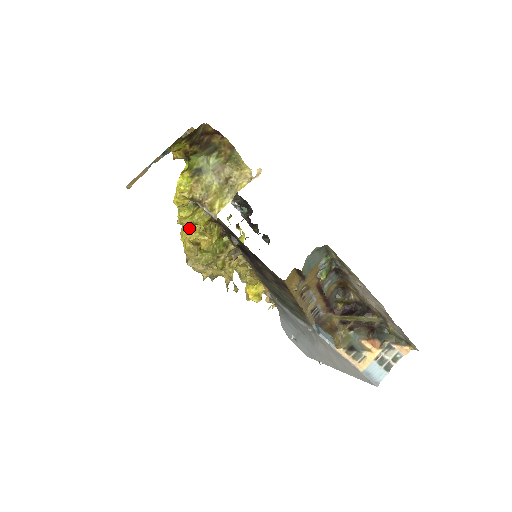
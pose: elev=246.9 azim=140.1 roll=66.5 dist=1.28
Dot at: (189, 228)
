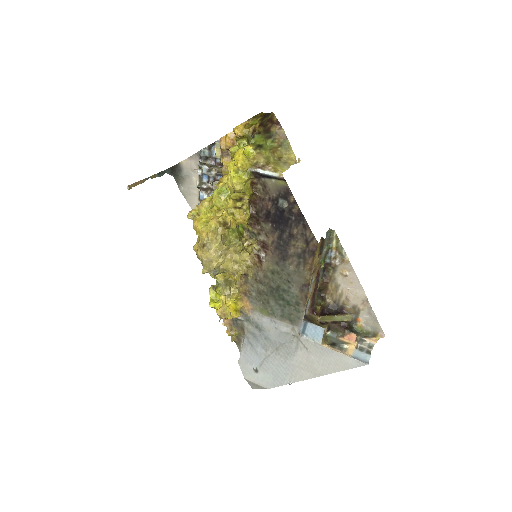
Dot at: (208, 217)
